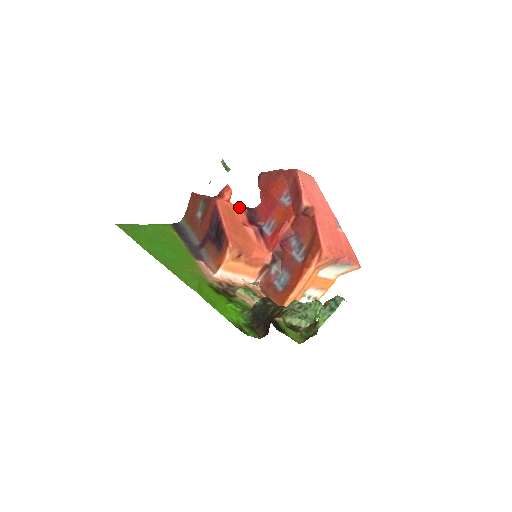
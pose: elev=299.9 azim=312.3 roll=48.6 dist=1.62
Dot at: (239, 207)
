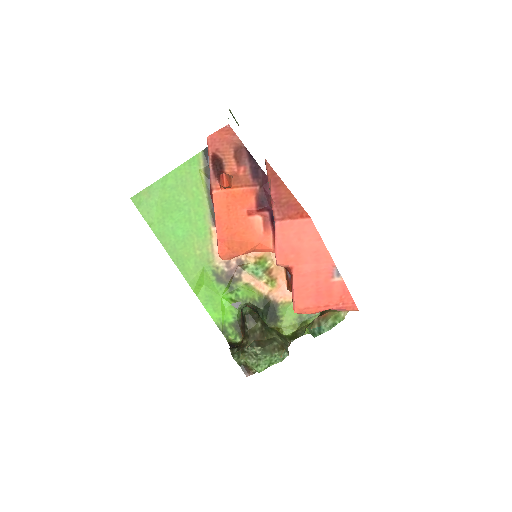
Dot at: (247, 188)
